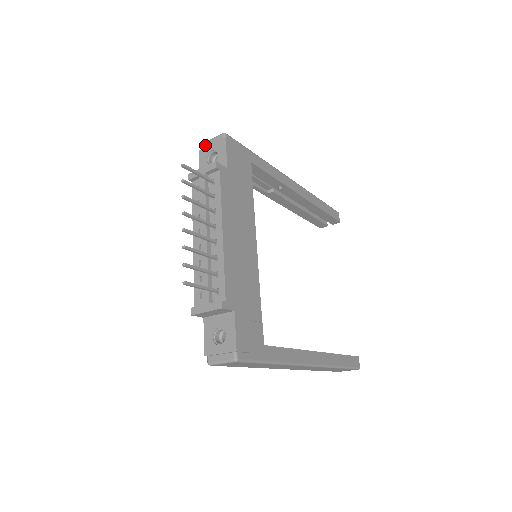
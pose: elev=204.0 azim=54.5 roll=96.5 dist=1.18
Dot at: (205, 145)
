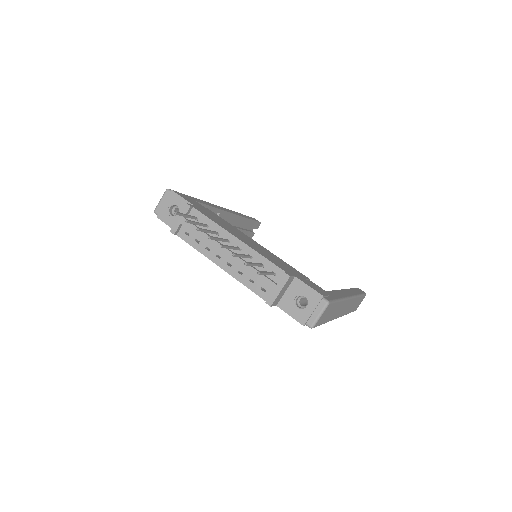
Dot at: (158, 209)
